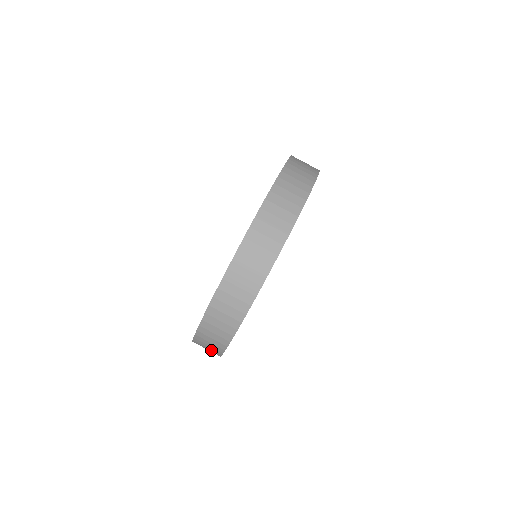
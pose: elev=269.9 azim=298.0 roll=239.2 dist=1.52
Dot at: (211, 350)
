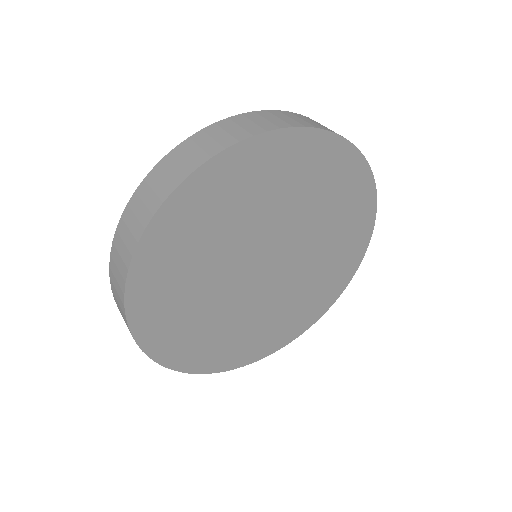
Dot at: (119, 290)
